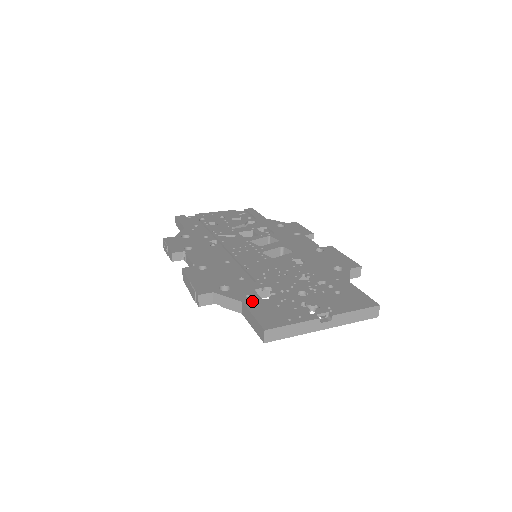
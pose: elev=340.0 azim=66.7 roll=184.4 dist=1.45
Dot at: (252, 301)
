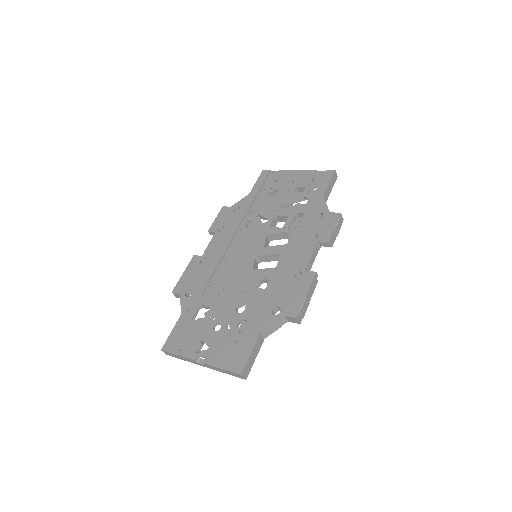
Dot at: (185, 317)
